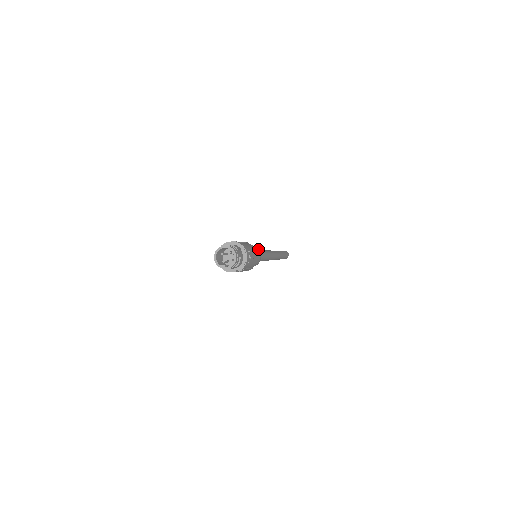
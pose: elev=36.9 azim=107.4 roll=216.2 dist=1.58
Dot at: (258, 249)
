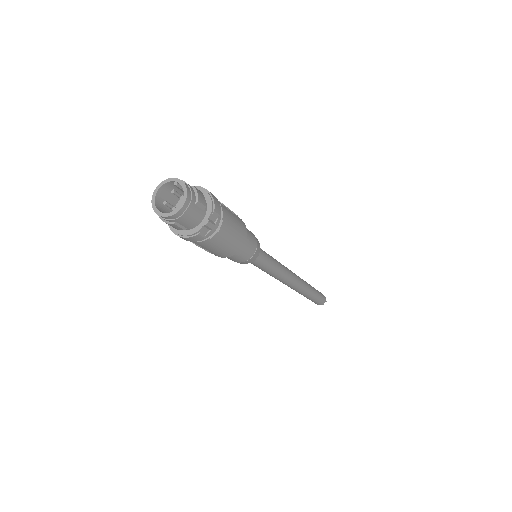
Dot at: occluded
